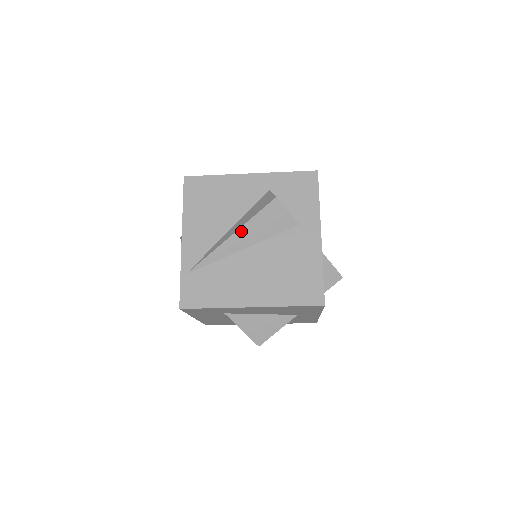
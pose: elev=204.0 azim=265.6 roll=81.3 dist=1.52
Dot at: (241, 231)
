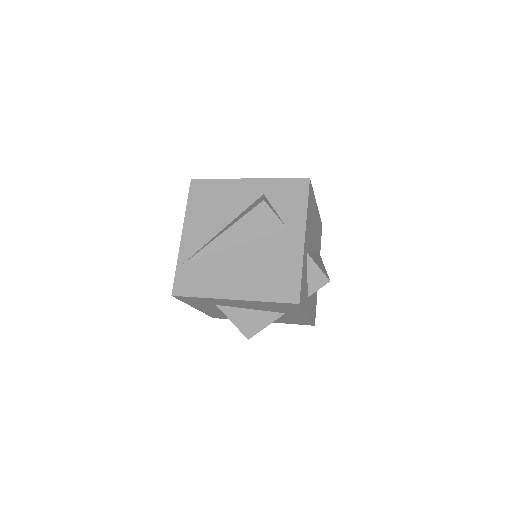
Dot at: (231, 230)
